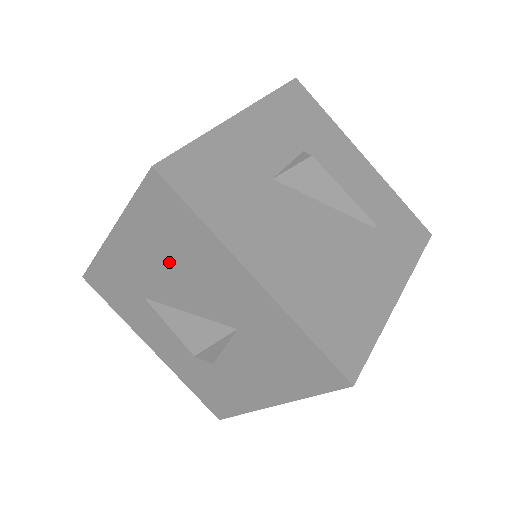
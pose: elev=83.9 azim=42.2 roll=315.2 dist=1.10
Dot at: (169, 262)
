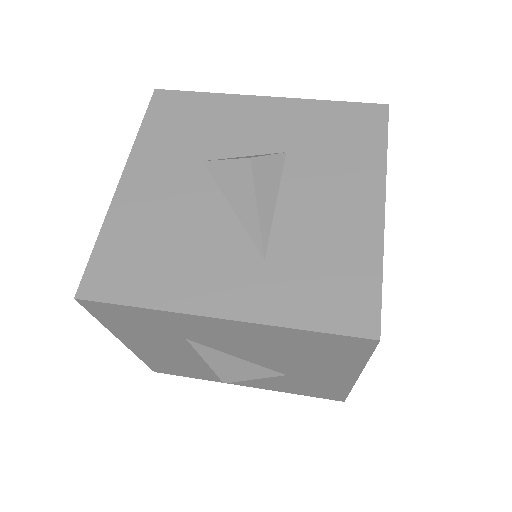
Dot at: (278, 350)
